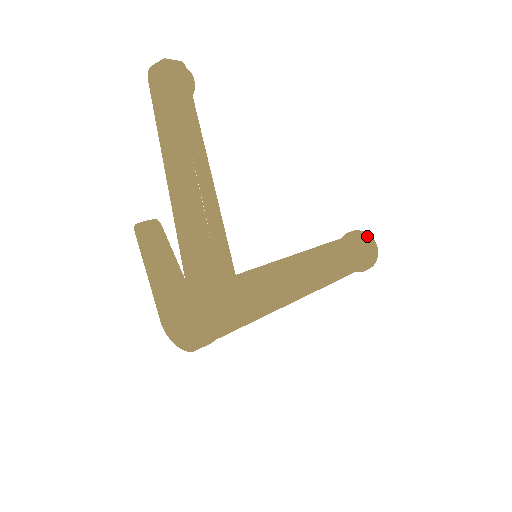
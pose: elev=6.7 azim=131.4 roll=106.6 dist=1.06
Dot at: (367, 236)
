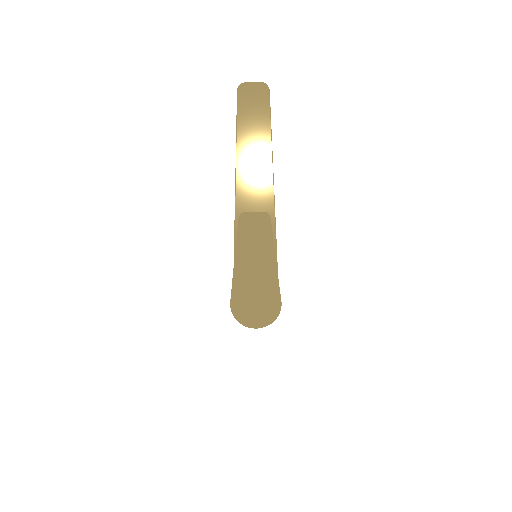
Dot at: occluded
